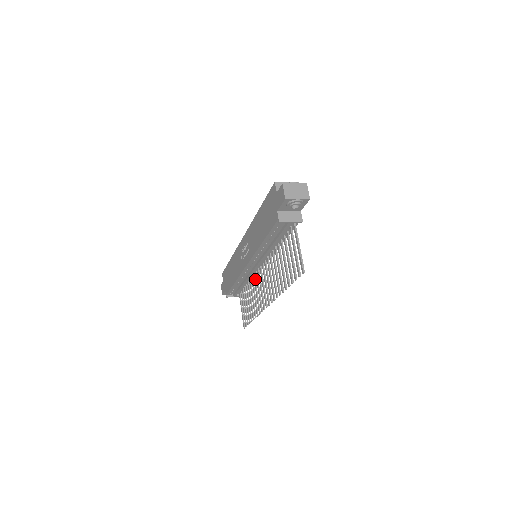
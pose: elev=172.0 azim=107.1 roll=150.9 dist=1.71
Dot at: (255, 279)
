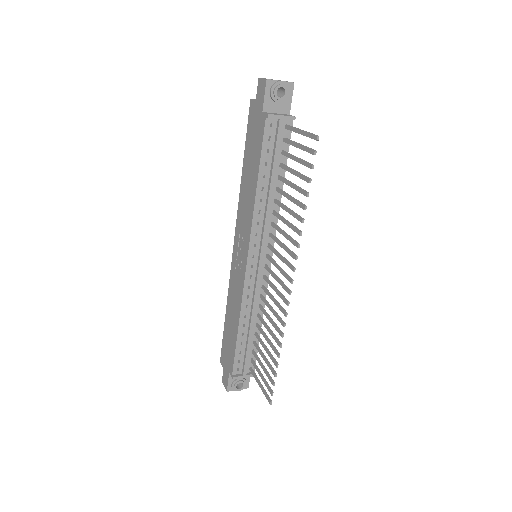
Dot at: (264, 298)
